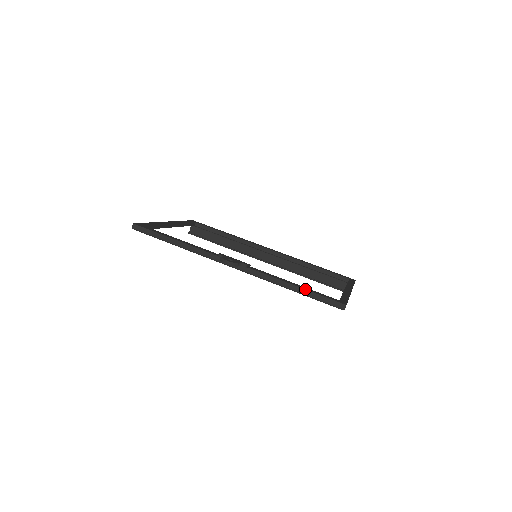
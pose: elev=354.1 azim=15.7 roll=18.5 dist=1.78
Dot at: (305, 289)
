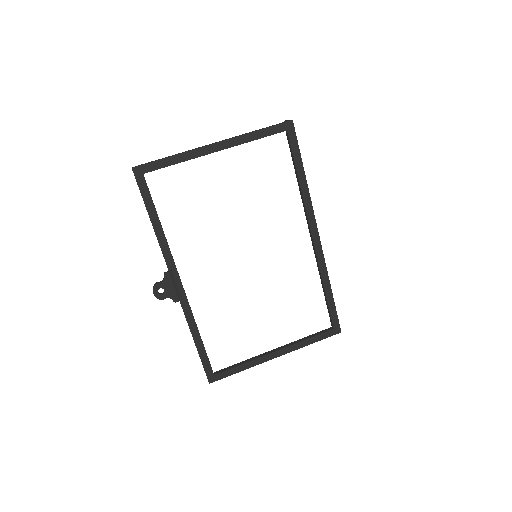
Dot at: occluded
